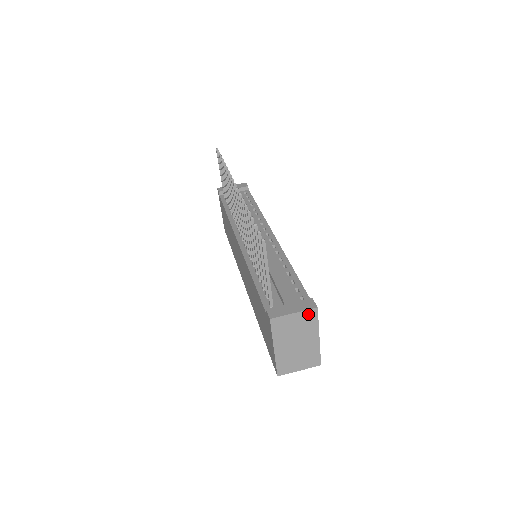
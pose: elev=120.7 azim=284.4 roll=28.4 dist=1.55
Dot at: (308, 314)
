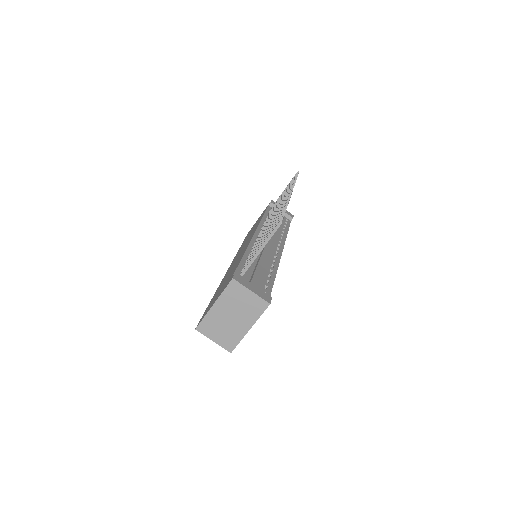
Dot at: (260, 302)
